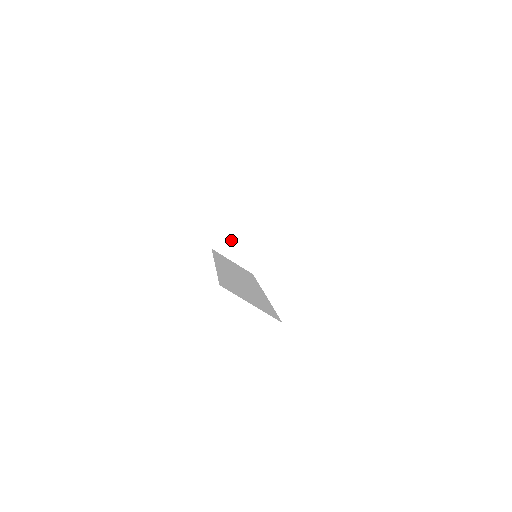
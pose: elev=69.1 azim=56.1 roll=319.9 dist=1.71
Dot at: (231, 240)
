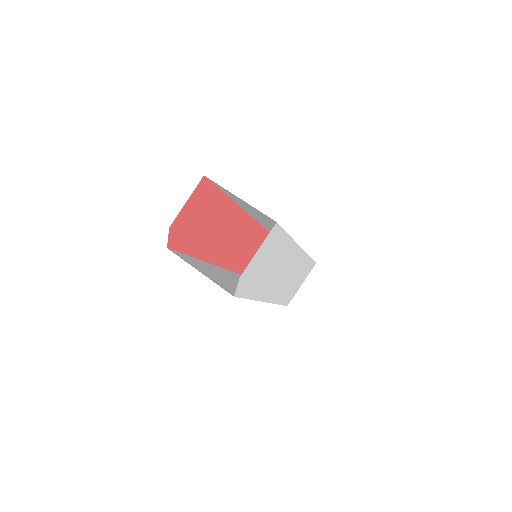
Dot at: occluded
